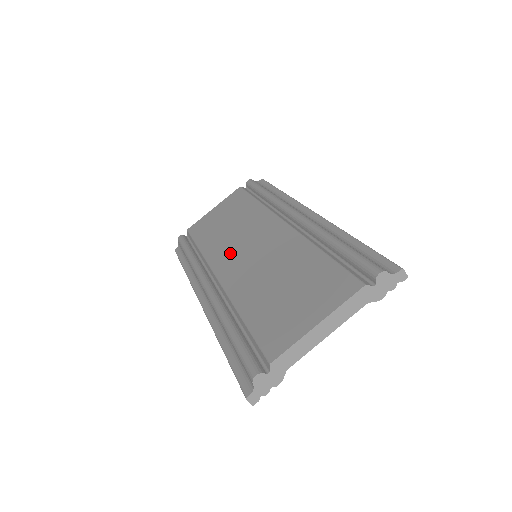
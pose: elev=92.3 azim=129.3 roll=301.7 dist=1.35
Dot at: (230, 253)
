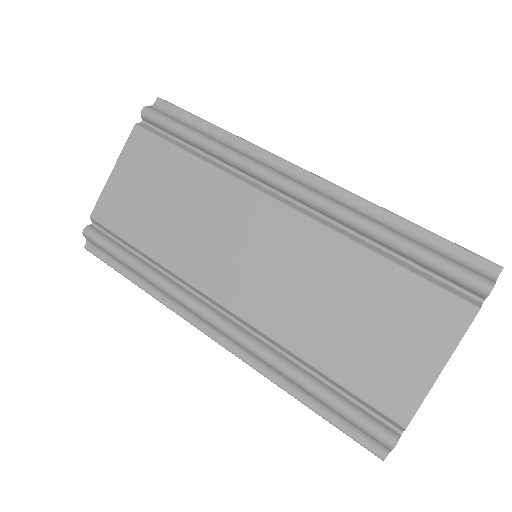
Dot at: (217, 263)
